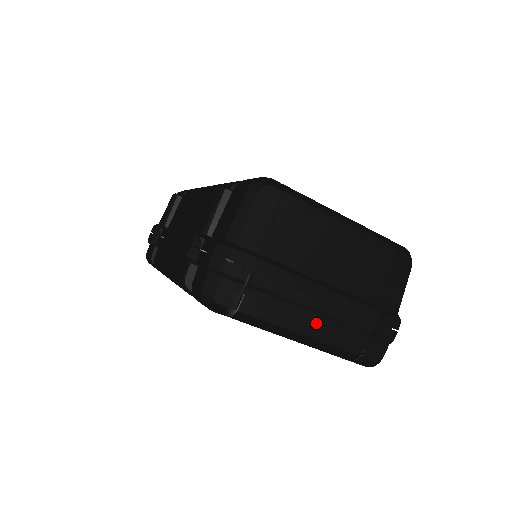
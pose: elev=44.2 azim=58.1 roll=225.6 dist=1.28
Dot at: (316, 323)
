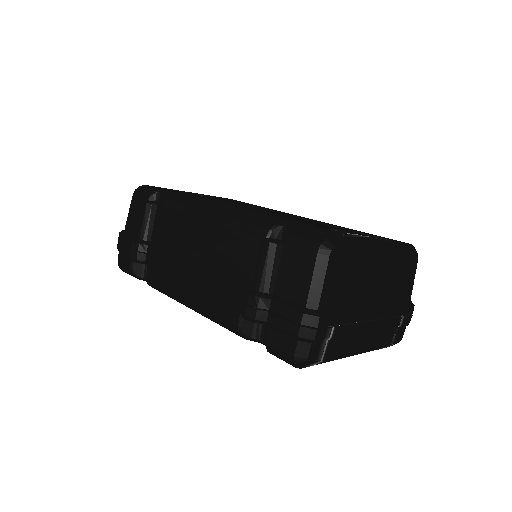
Dot at: (368, 339)
